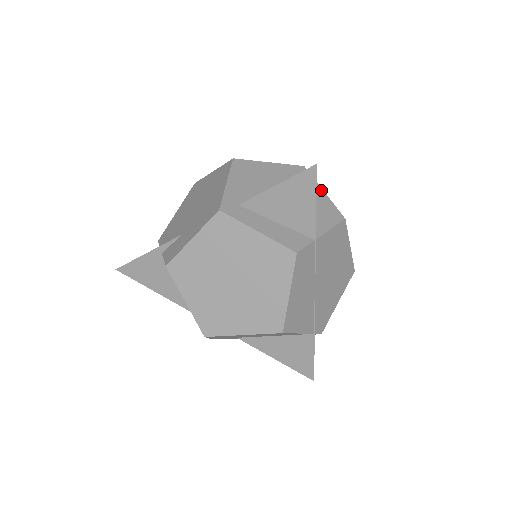
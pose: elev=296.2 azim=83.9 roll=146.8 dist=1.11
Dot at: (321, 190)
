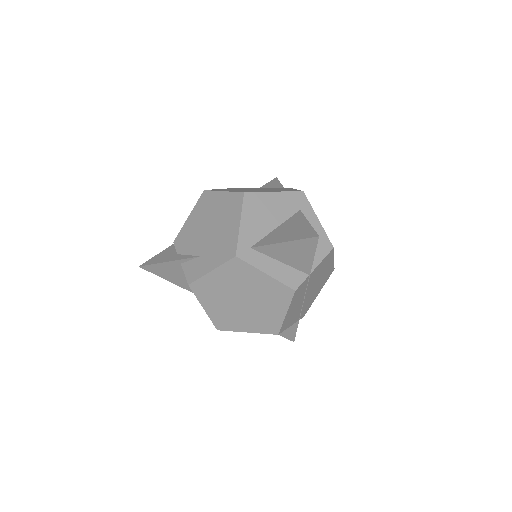
Dot at: (316, 218)
